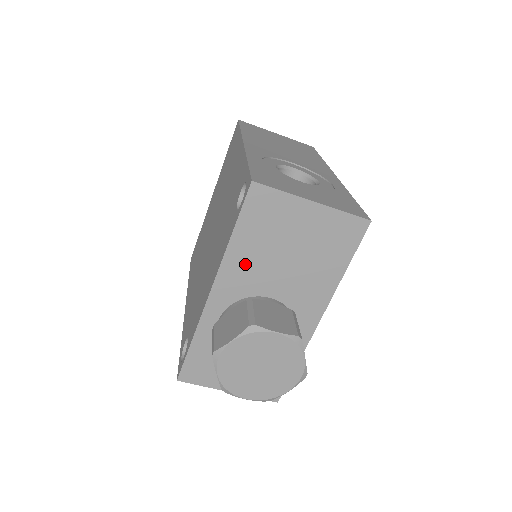
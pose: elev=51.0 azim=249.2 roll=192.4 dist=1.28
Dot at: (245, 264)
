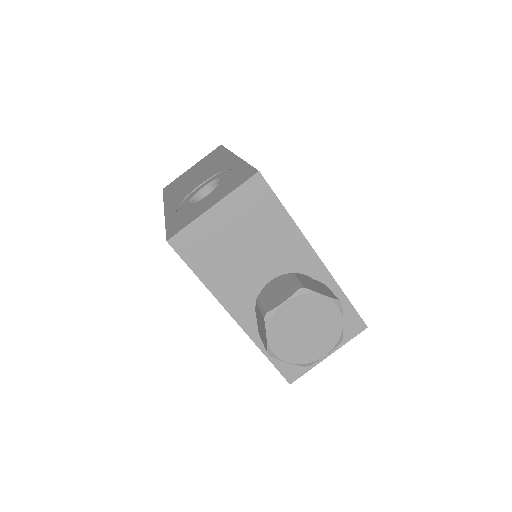
Dot at: (229, 283)
